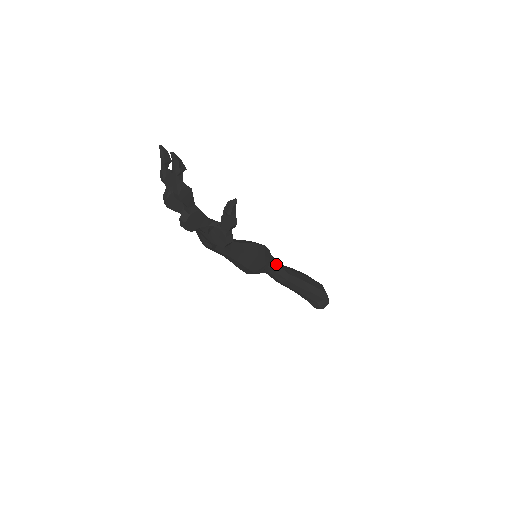
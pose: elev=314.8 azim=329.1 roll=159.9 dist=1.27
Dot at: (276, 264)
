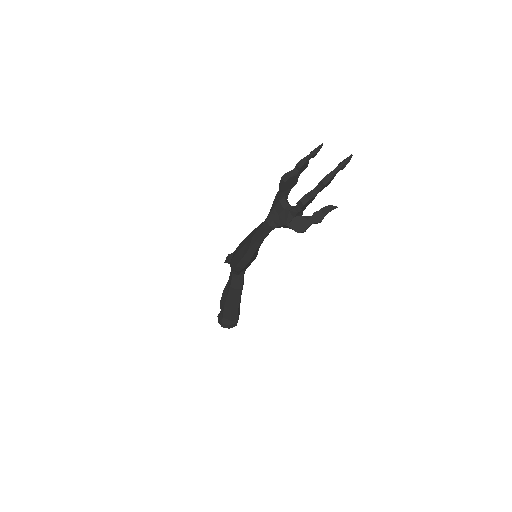
Dot at: occluded
